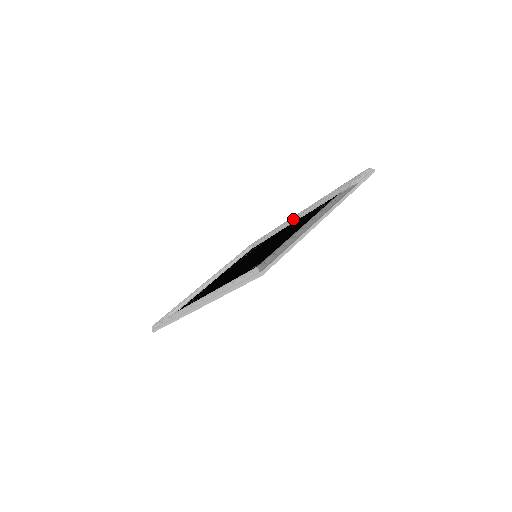
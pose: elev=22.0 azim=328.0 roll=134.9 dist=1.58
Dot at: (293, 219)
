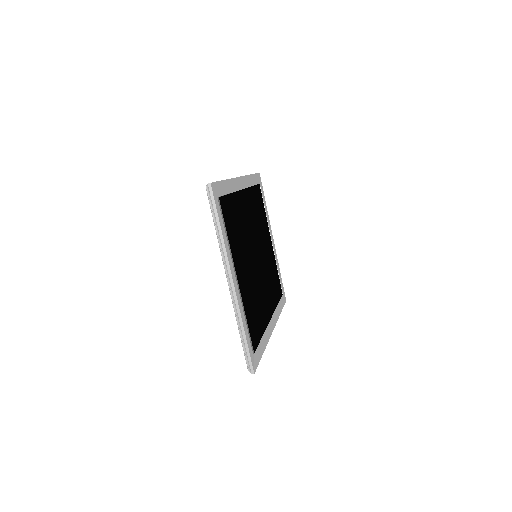
Dot at: occluded
